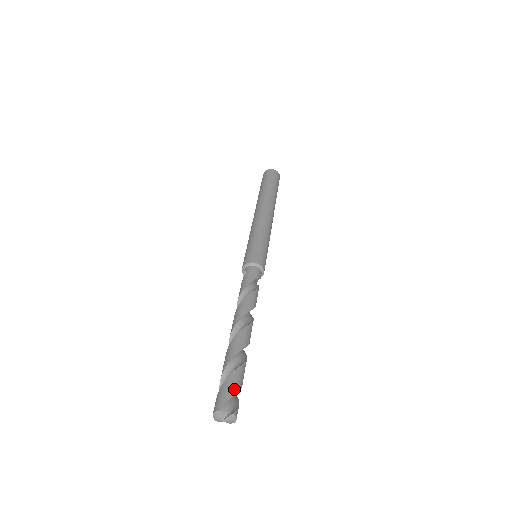
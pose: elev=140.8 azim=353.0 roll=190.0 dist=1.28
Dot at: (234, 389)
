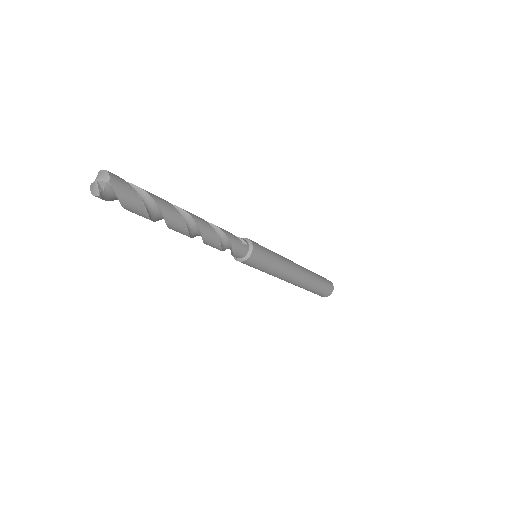
Dot at: occluded
